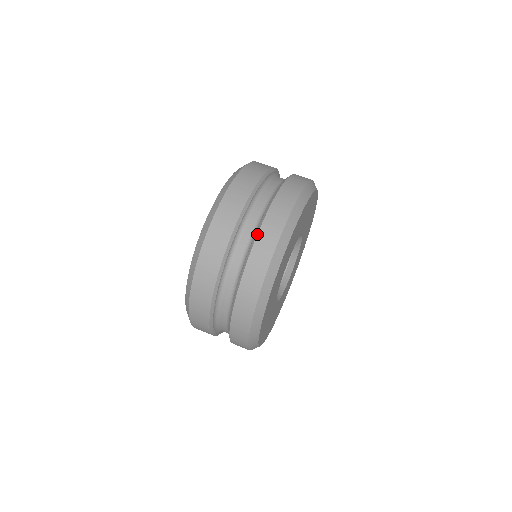
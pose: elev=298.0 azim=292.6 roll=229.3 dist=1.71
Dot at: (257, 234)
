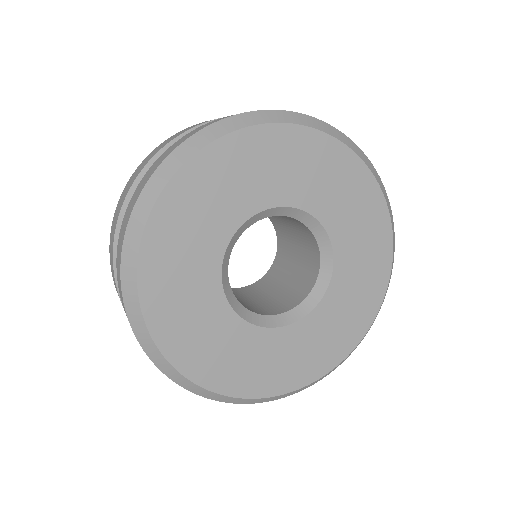
Dot at: occluded
